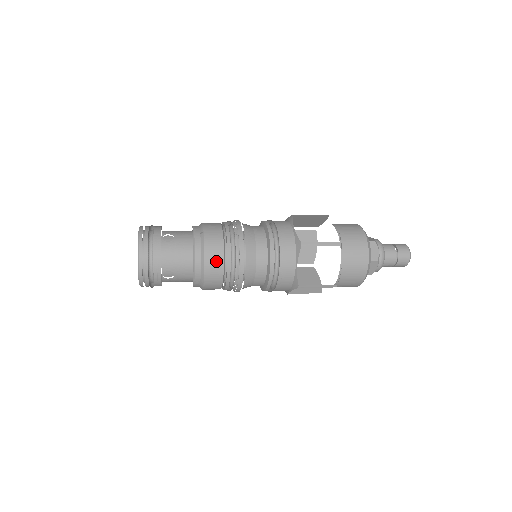
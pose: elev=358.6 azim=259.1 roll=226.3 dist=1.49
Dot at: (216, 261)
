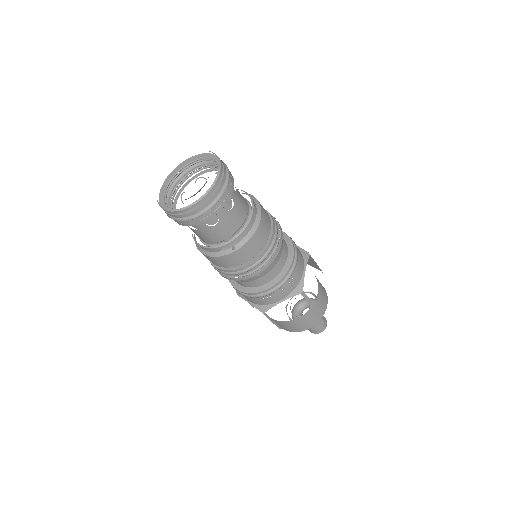
Dot at: occluded
